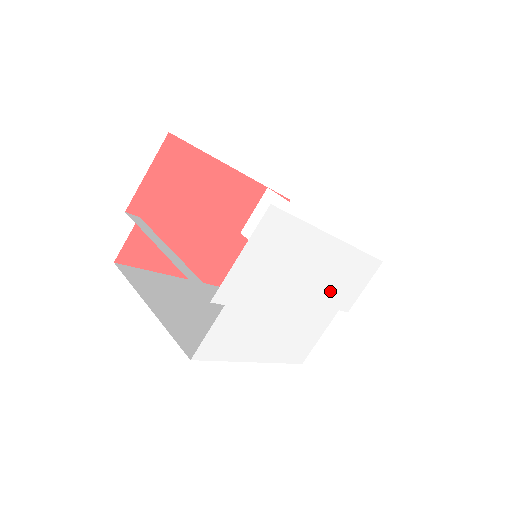
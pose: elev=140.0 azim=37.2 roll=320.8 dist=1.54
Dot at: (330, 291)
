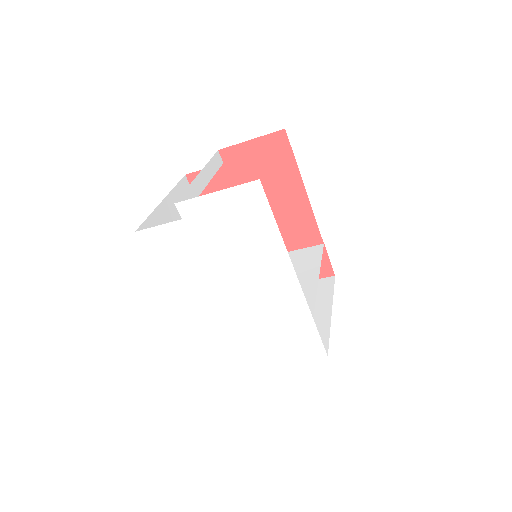
Dot at: (265, 319)
